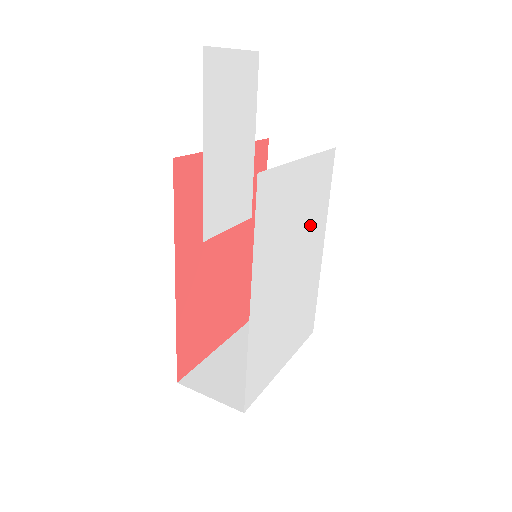
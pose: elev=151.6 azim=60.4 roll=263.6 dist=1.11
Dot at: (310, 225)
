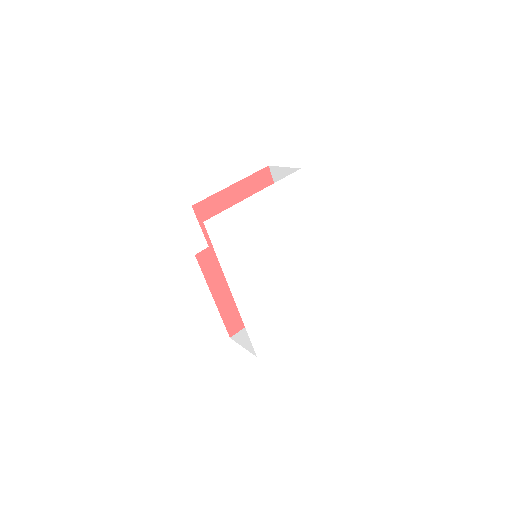
Dot at: (289, 229)
